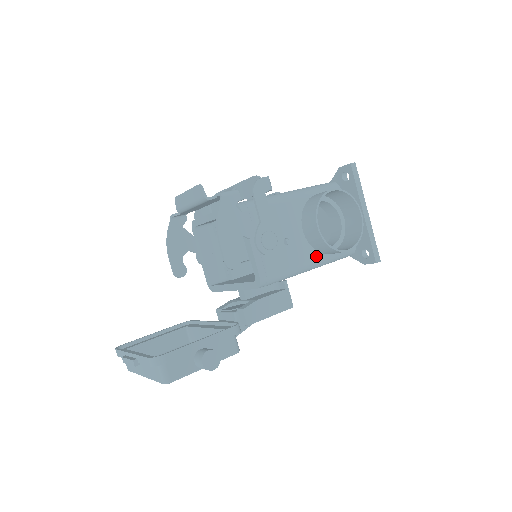
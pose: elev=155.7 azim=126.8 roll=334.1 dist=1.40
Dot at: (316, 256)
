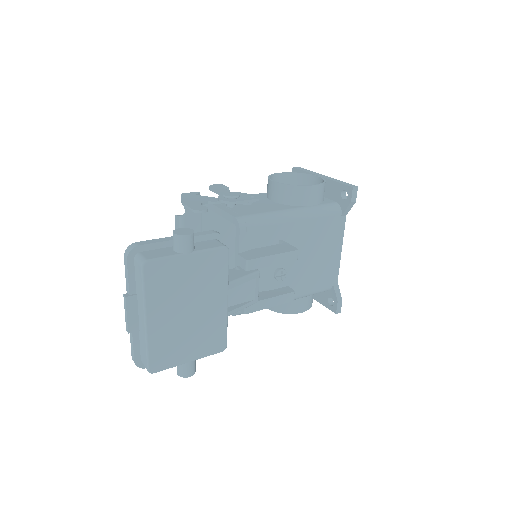
Dot at: (293, 207)
